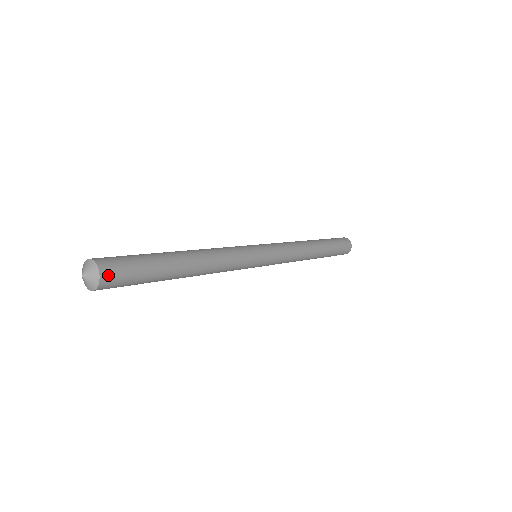
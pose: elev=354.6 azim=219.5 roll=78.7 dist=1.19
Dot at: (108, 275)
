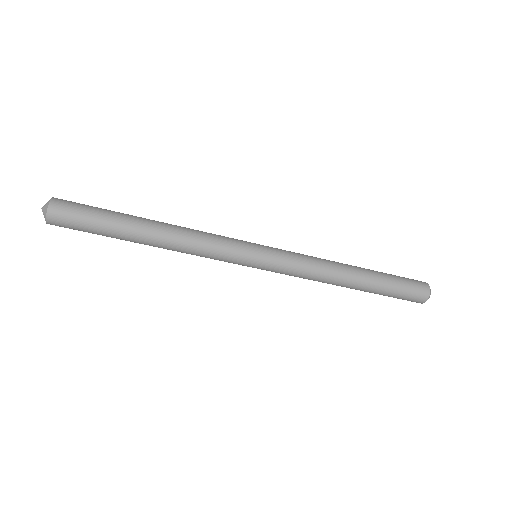
Dot at: (59, 201)
